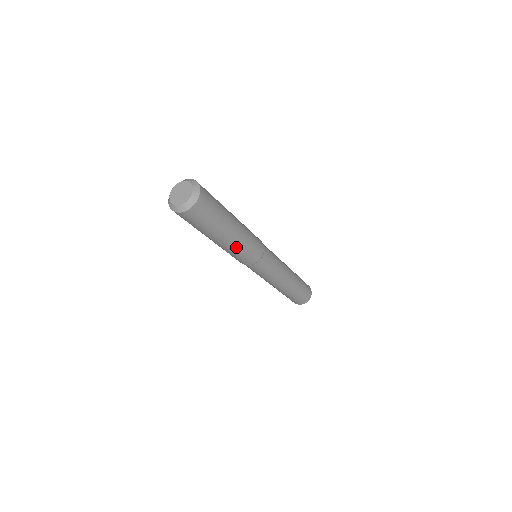
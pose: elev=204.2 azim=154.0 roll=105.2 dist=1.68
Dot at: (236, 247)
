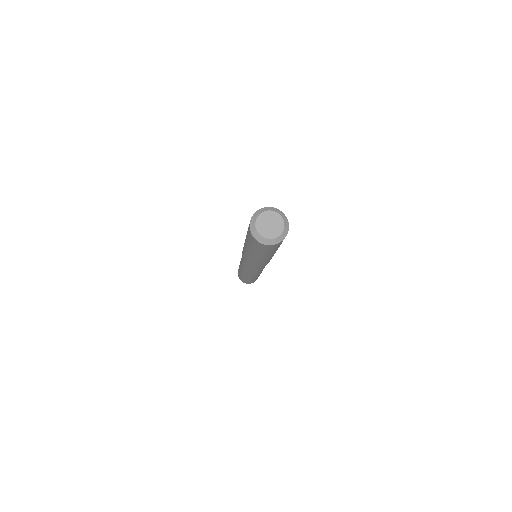
Dot at: (253, 259)
